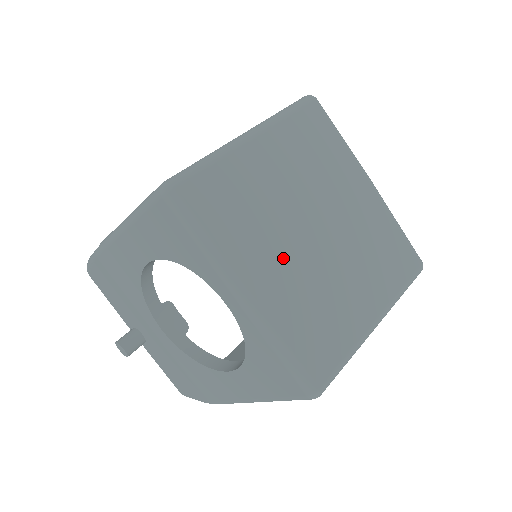
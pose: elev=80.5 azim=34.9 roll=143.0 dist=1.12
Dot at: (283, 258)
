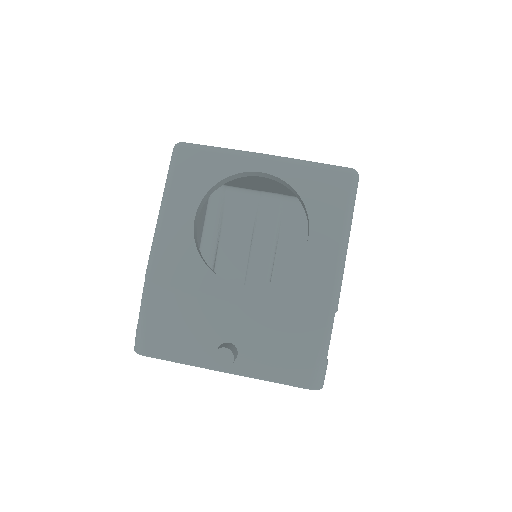
Dot at: occluded
